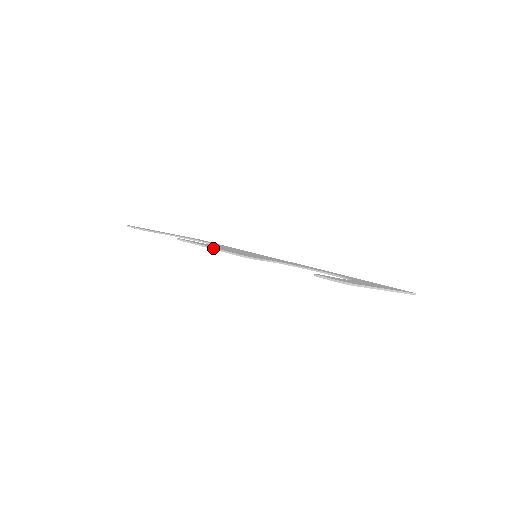
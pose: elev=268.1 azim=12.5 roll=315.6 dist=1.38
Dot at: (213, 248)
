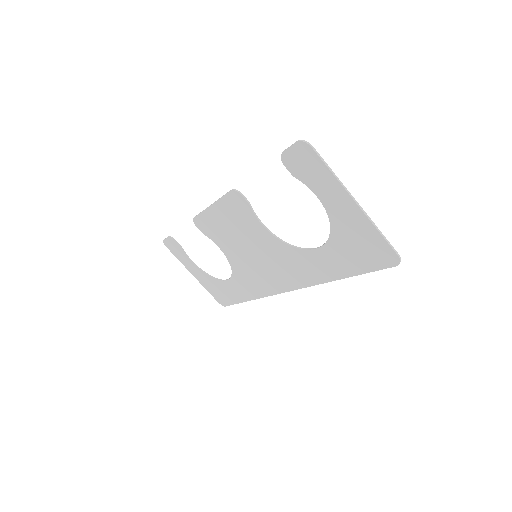
Dot at: (215, 201)
